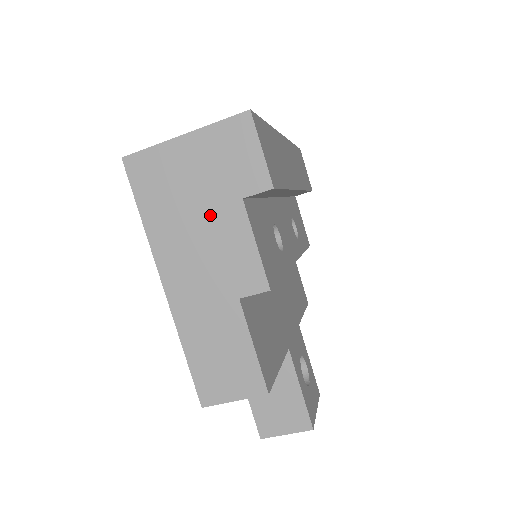
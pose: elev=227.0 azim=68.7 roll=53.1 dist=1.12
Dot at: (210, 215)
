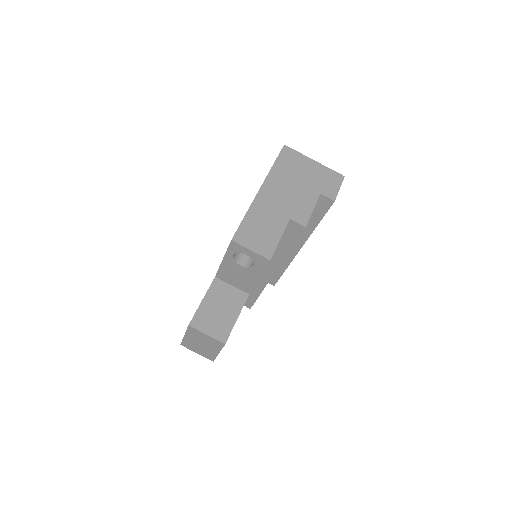
Dot at: (303, 187)
